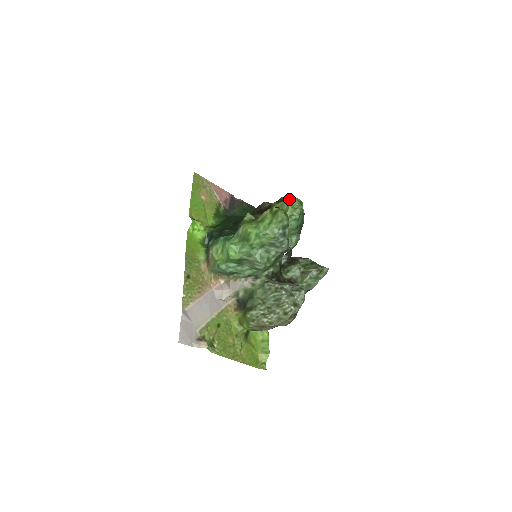
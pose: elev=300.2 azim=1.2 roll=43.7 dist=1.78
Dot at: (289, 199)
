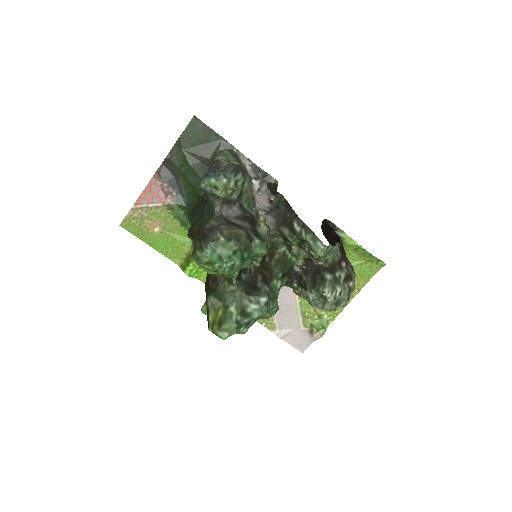
Dot at: occluded
